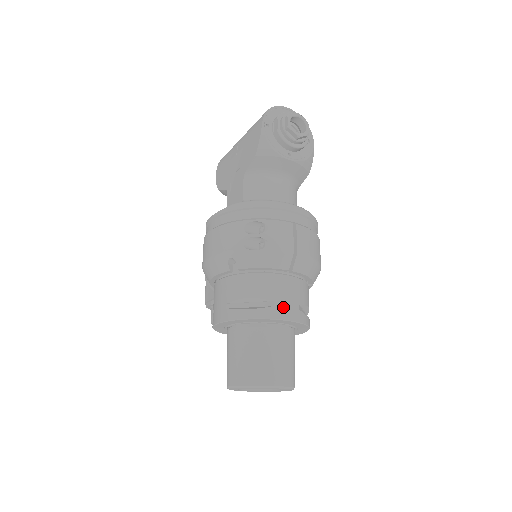
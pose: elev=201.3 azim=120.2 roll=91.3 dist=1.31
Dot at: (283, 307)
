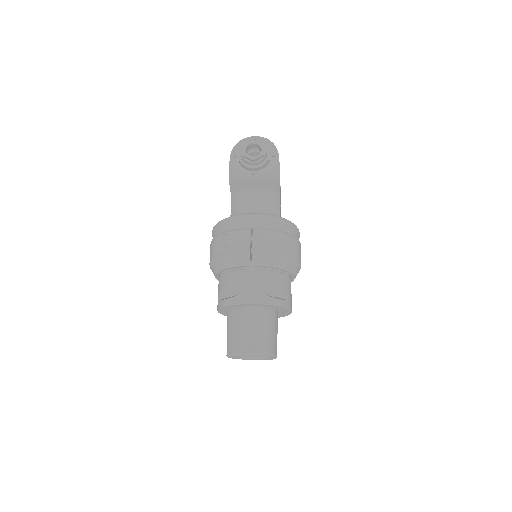
Dot at: (247, 294)
